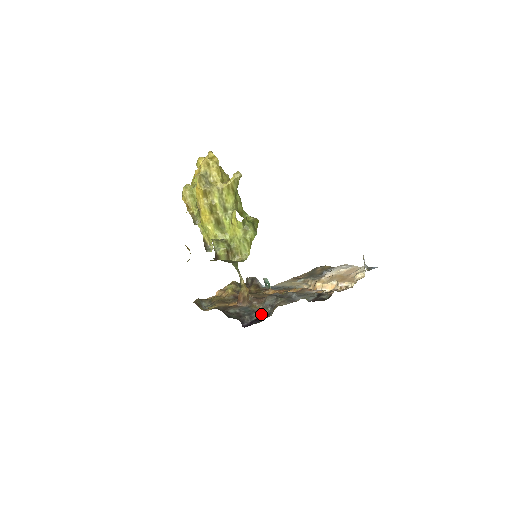
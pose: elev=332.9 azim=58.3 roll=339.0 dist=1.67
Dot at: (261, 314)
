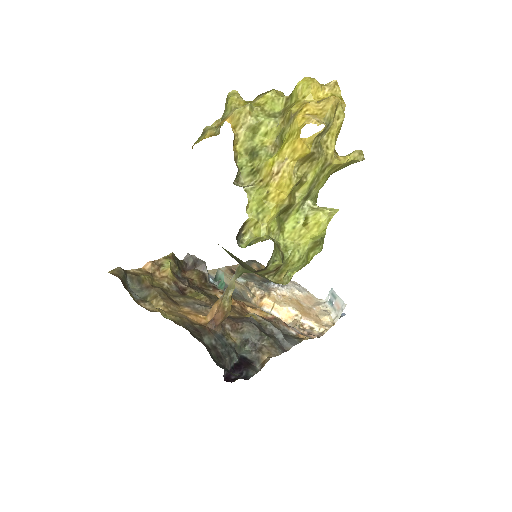
Dot at: (238, 354)
